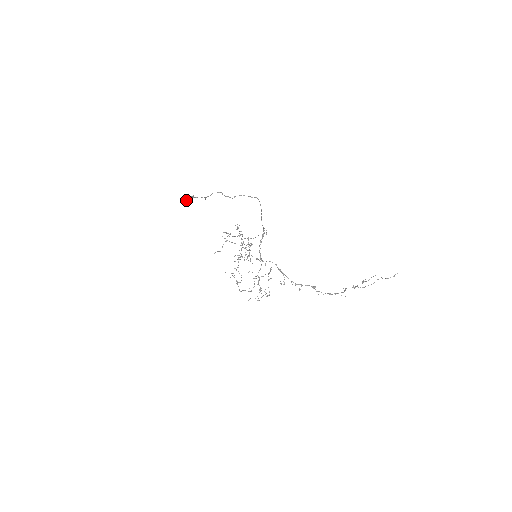
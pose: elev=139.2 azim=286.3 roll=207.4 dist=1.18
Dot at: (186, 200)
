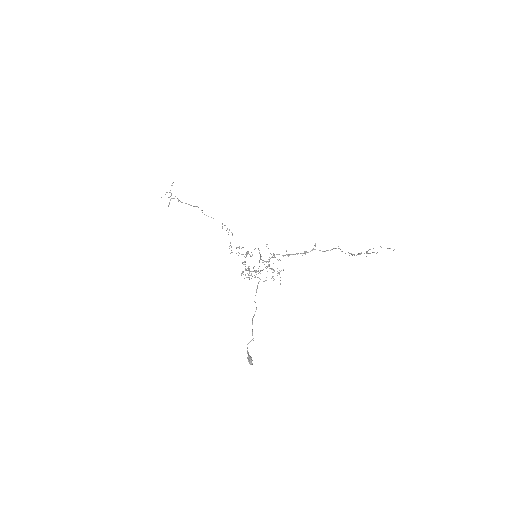
Dot at: (252, 363)
